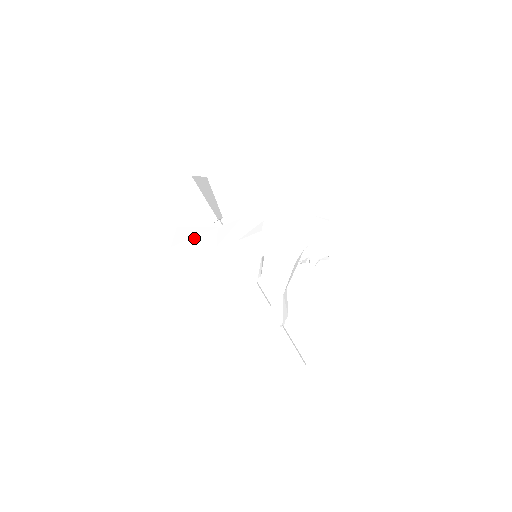
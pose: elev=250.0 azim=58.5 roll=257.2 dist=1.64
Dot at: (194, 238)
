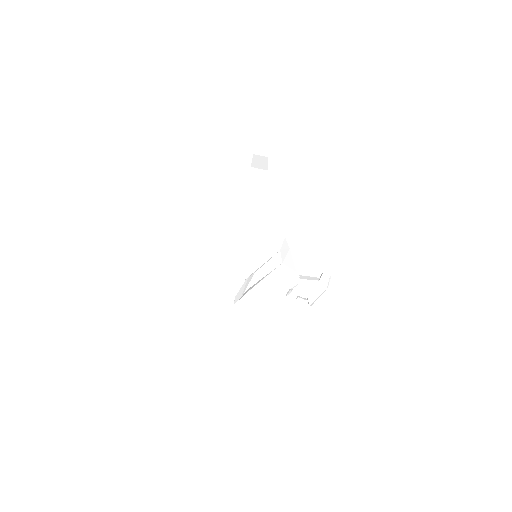
Dot at: (224, 213)
